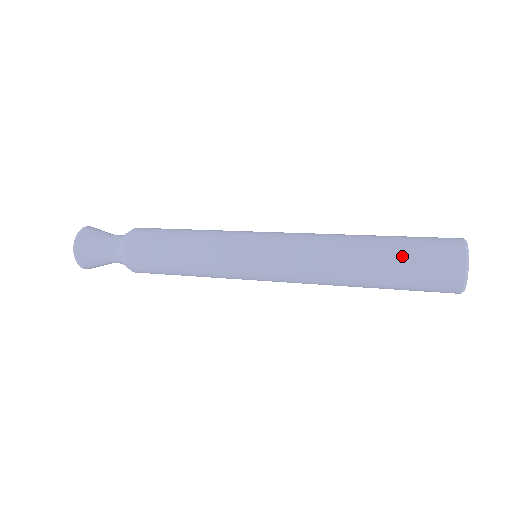
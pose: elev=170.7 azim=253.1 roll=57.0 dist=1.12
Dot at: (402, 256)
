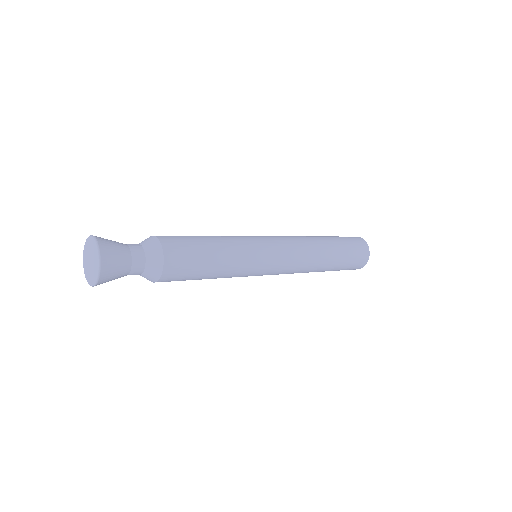
Dot at: (341, 240)
